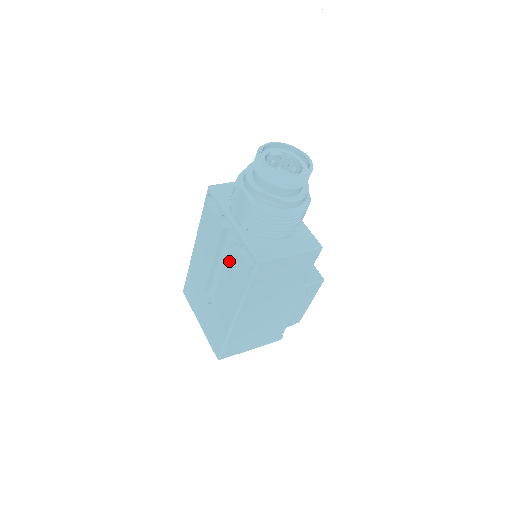
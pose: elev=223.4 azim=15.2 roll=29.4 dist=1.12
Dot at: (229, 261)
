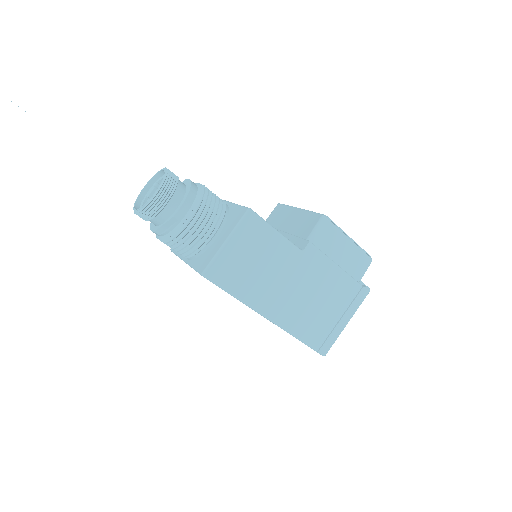
Dot at: occluded
